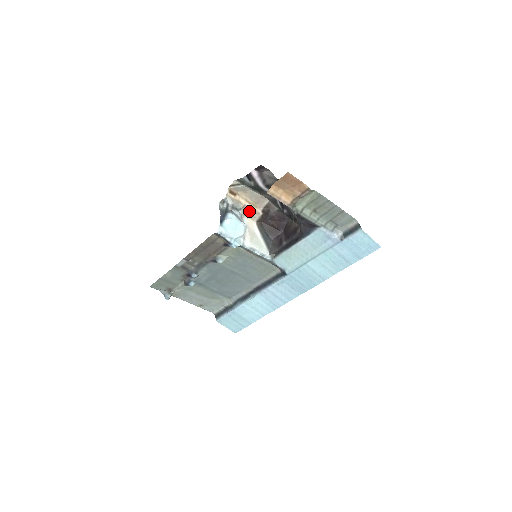
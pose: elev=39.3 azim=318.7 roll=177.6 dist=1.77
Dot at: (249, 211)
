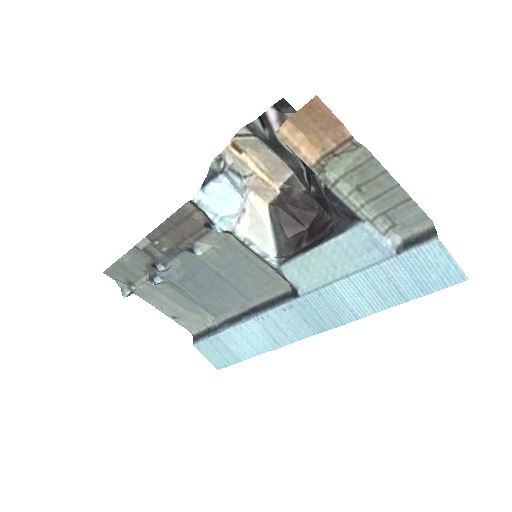
Dot at: (259, 183)
